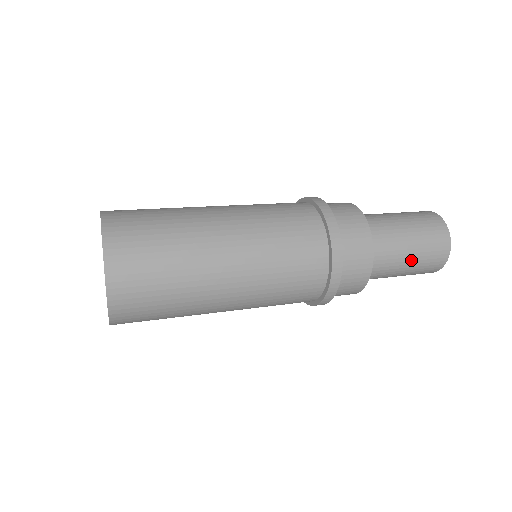
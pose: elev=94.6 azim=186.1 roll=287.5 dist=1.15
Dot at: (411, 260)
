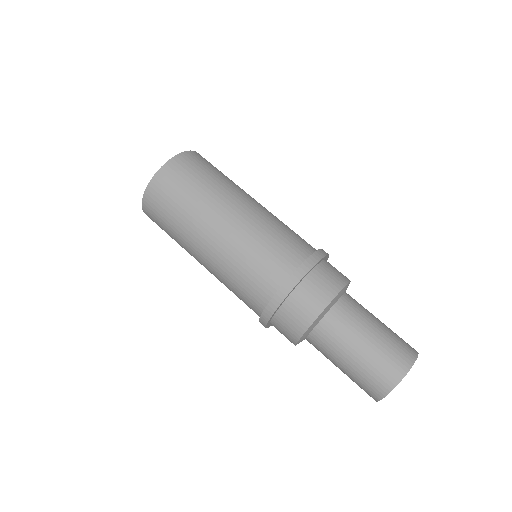
Dot at: (367, 344)
